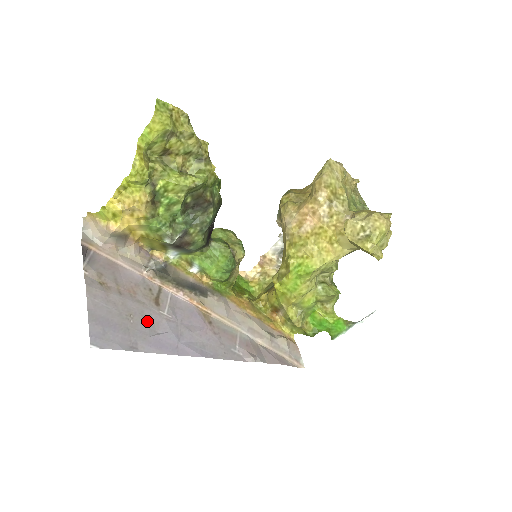
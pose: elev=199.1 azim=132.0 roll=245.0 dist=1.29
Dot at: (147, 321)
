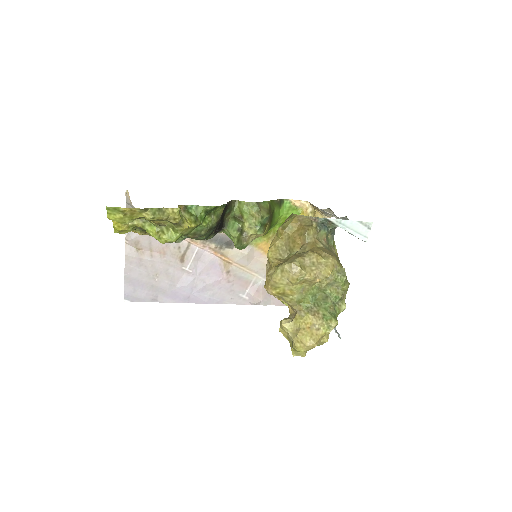
Dot at: (169, 278)
